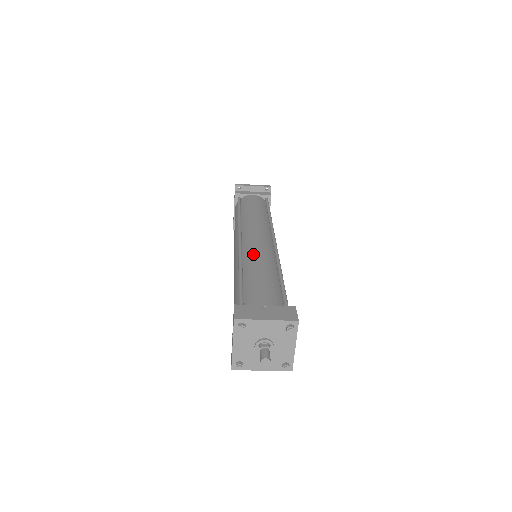
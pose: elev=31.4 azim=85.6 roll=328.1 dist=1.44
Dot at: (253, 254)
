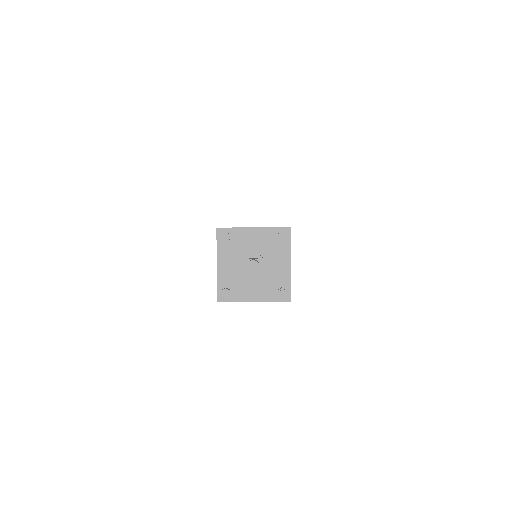
Dot at: occluded
